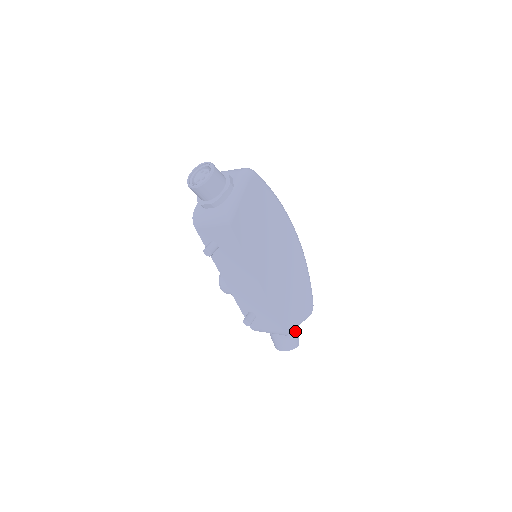
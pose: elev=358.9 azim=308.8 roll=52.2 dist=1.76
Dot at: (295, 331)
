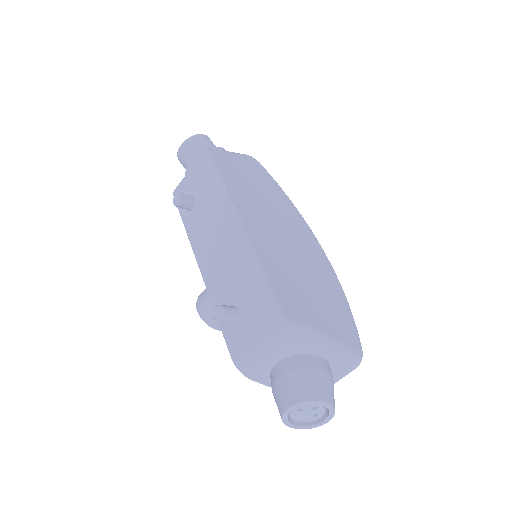
Dot at: (319, 364)
